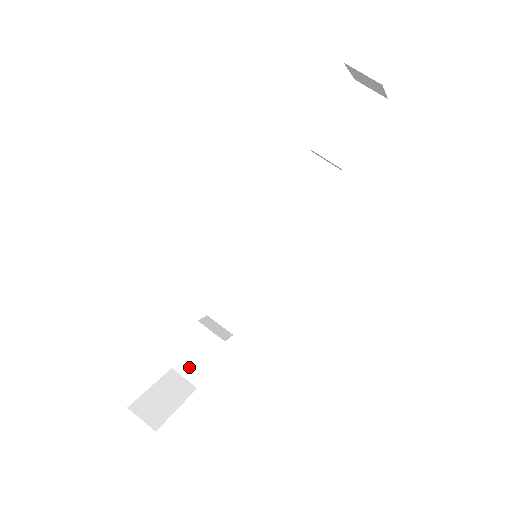
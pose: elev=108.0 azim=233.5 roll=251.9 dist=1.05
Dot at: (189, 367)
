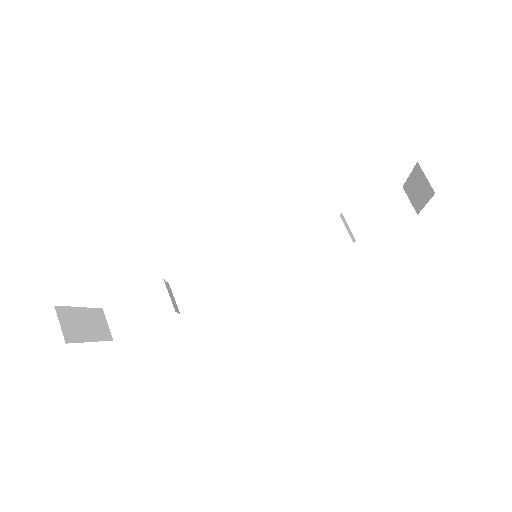
Dot at: (121, 317)
